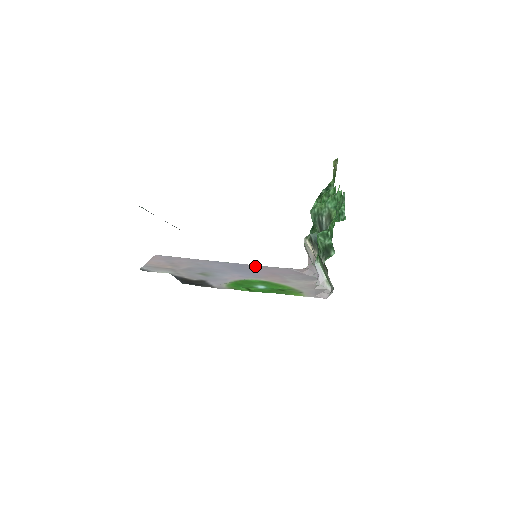
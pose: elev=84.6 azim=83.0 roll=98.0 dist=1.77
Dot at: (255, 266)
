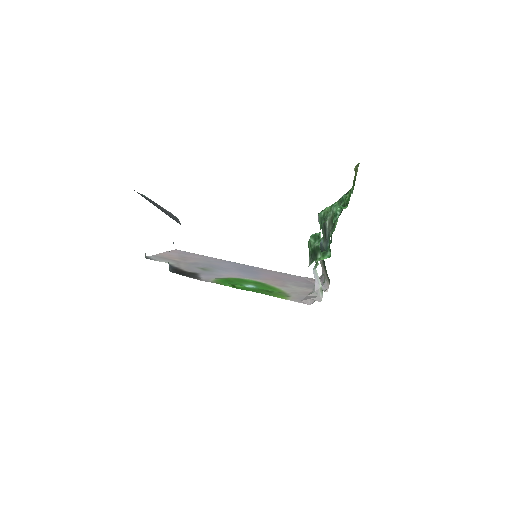
Dot at: (267, 270)
